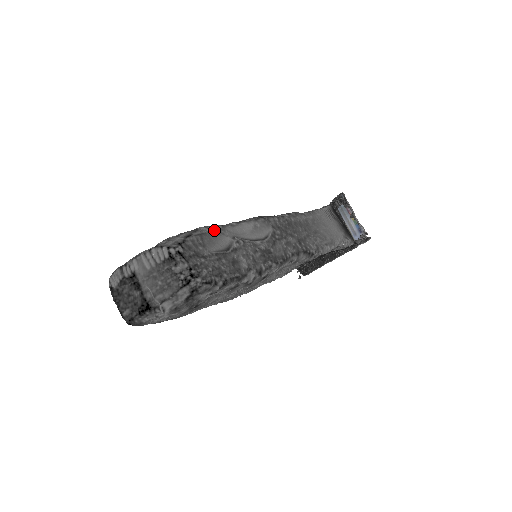
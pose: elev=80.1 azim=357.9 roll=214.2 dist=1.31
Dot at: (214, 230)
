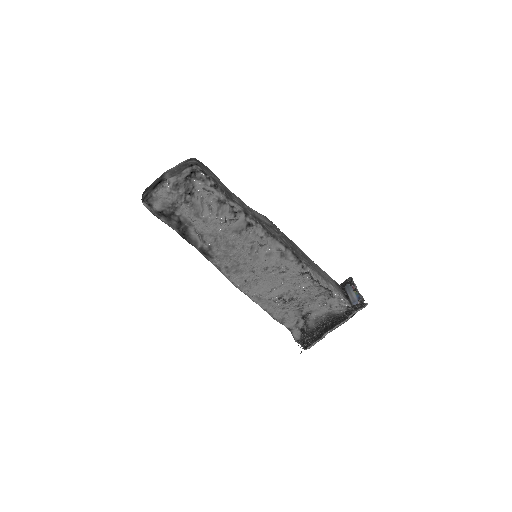
Dot at: (226, 187)
